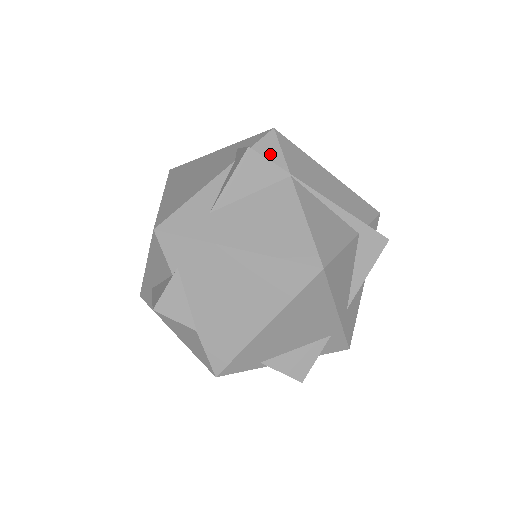
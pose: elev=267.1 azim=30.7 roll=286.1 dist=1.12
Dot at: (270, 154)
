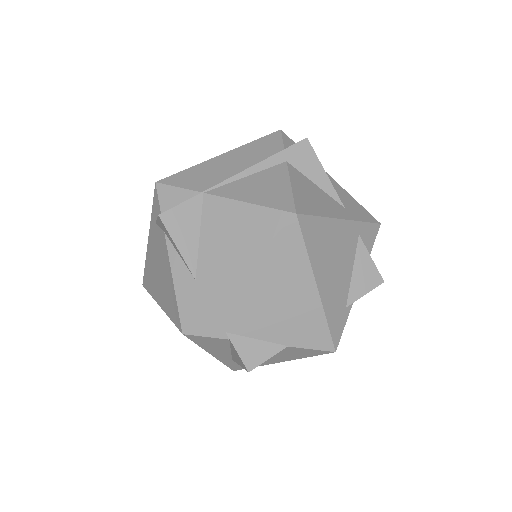
Dot at: (175, 199)
